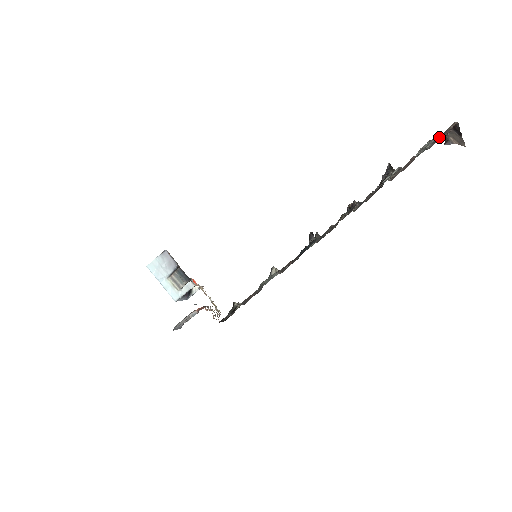
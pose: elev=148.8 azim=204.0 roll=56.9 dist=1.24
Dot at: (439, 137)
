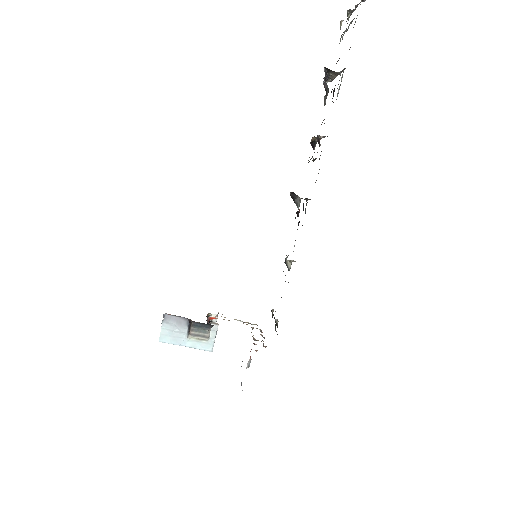
Dot at: (360, 2)
